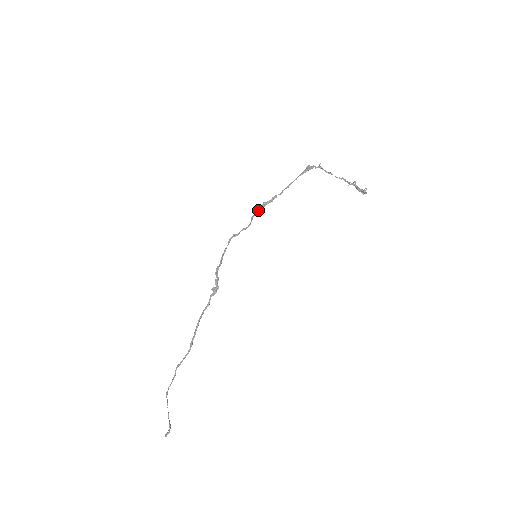
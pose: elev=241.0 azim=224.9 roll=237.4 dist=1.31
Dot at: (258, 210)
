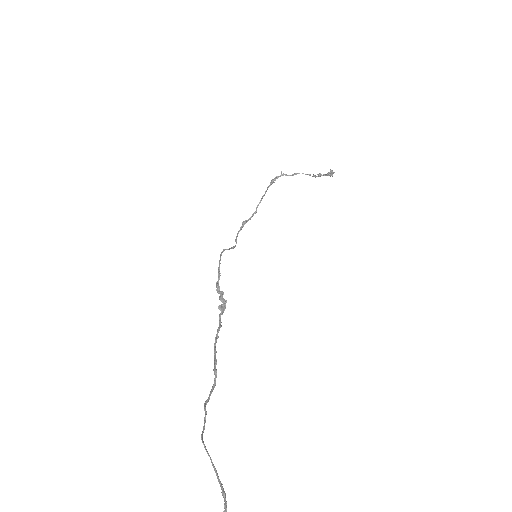
Dot at: (239, 231)
